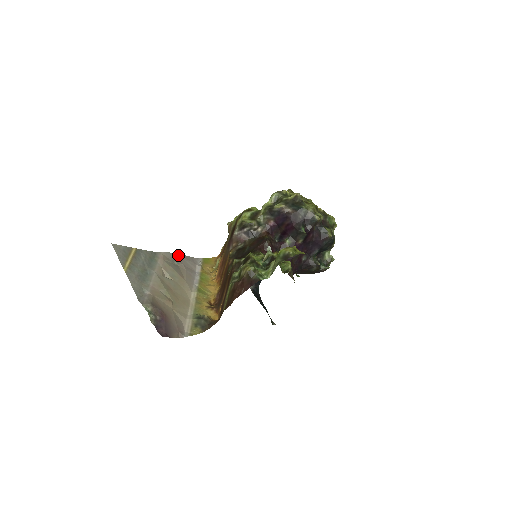
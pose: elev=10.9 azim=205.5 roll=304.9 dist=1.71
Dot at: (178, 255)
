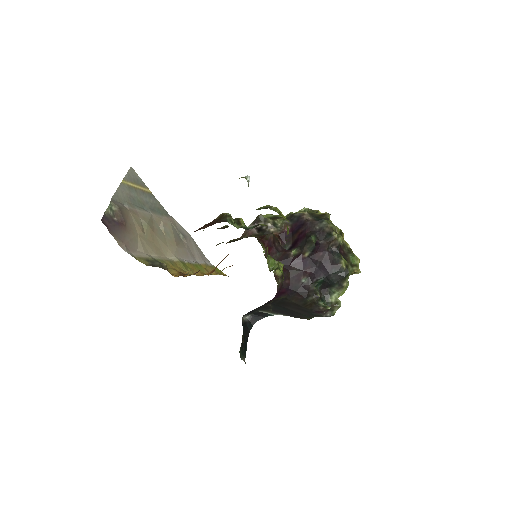
Dot at: (189, 236)
